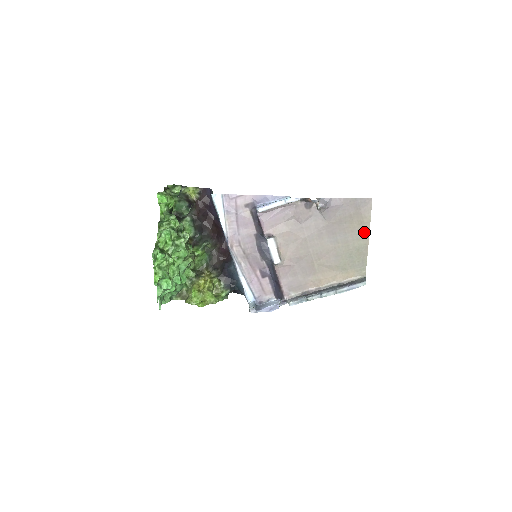
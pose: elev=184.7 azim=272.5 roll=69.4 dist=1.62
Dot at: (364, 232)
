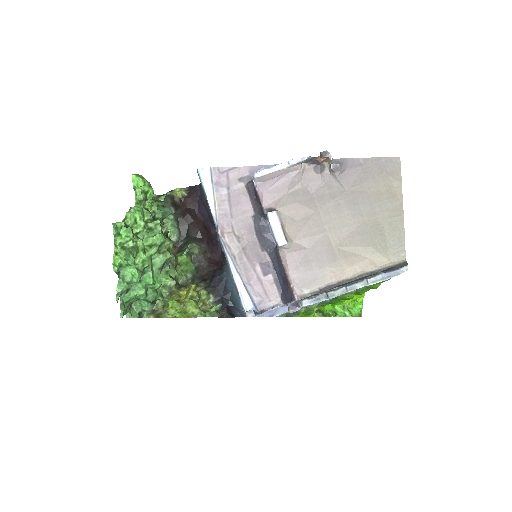
Dot at: (395, 200)
